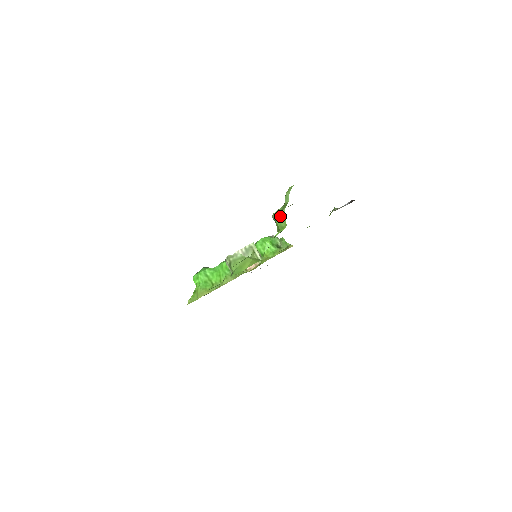
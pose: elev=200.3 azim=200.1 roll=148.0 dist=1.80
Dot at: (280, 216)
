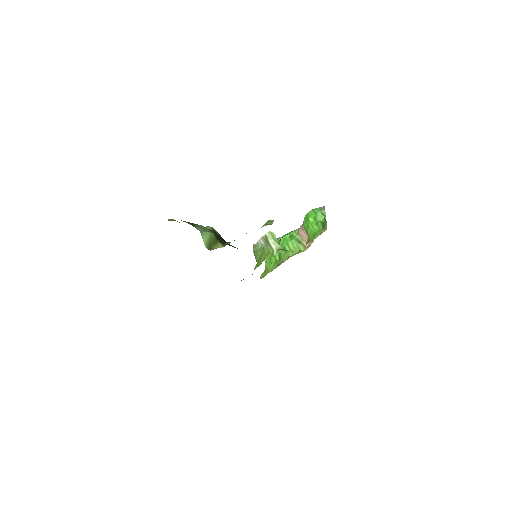
Dot at: occluded
